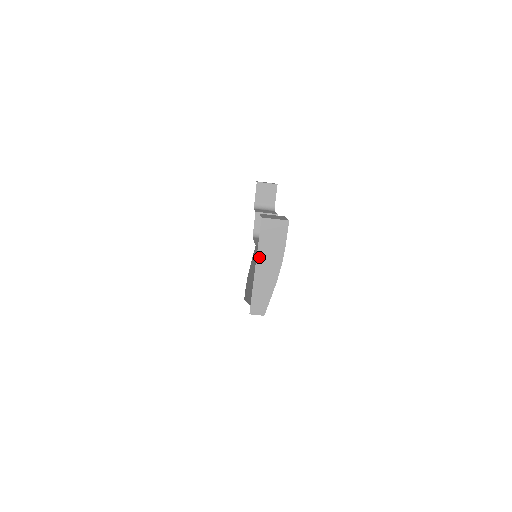
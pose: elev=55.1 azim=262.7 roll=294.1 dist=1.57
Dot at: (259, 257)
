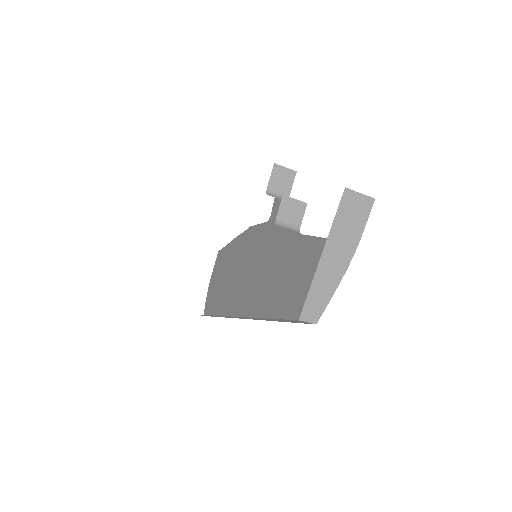
Dot at: (329, 241)
